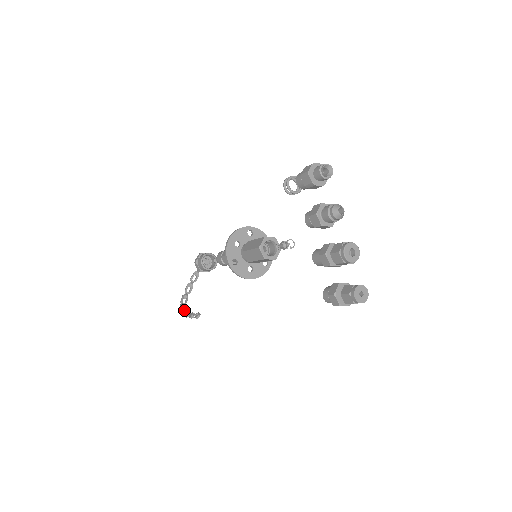
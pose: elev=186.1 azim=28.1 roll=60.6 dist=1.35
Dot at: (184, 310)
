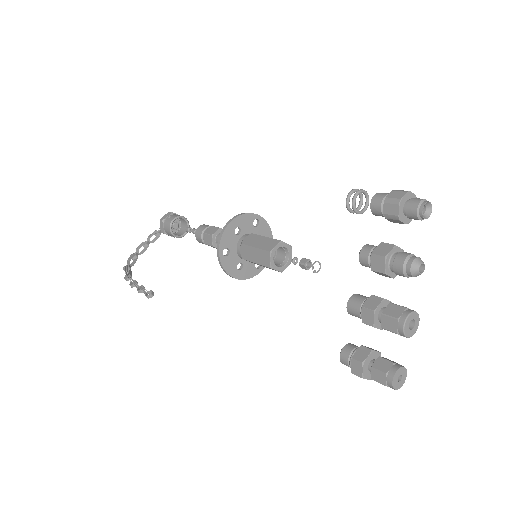
Dot at: (130, 275)
